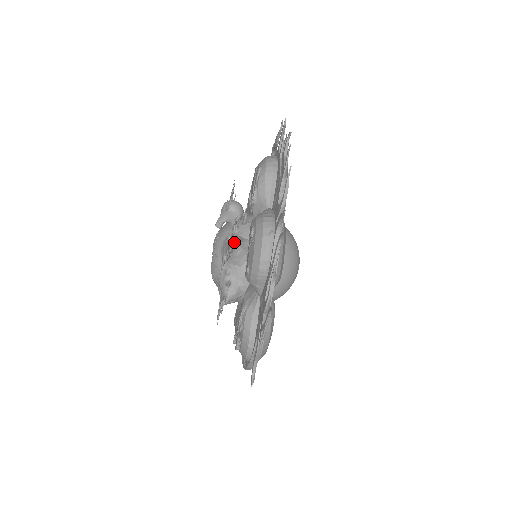
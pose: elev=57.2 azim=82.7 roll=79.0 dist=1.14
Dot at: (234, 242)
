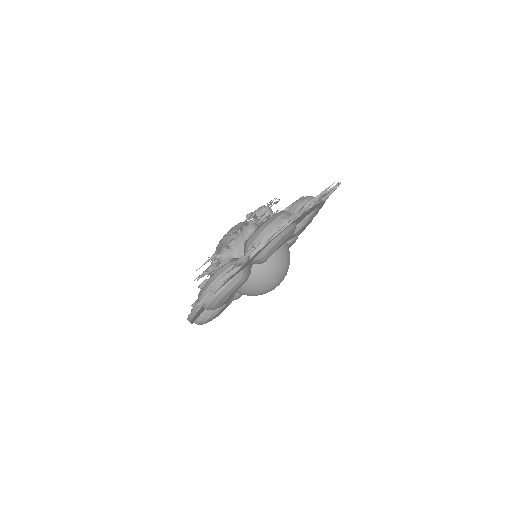
Dot at: (254, 221)
